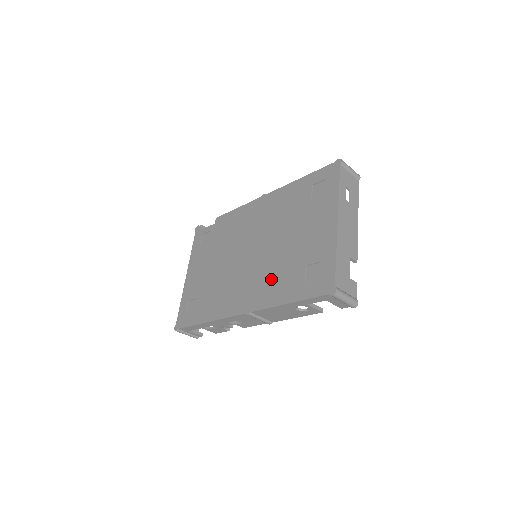
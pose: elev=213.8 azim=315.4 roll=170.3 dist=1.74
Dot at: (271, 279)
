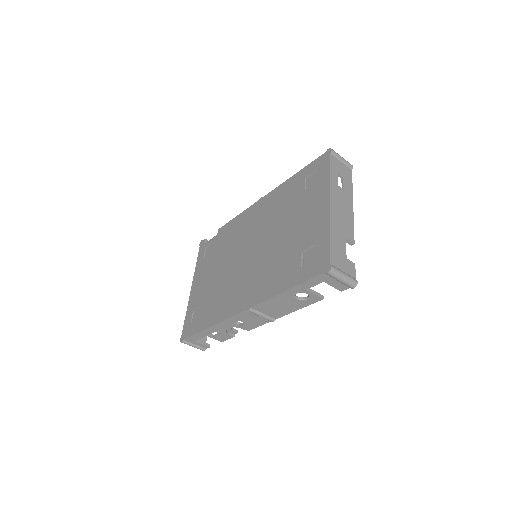
Dot at: (269, 272)
